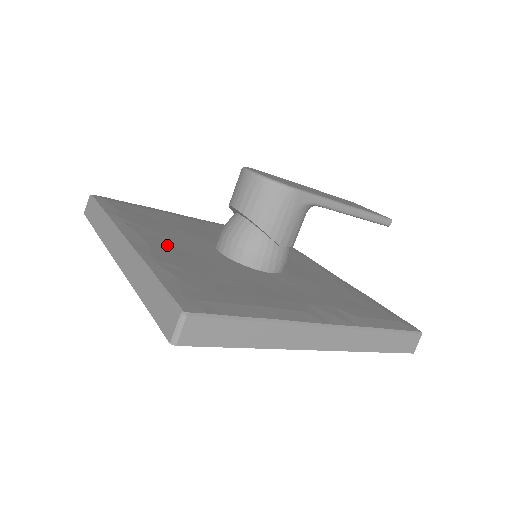
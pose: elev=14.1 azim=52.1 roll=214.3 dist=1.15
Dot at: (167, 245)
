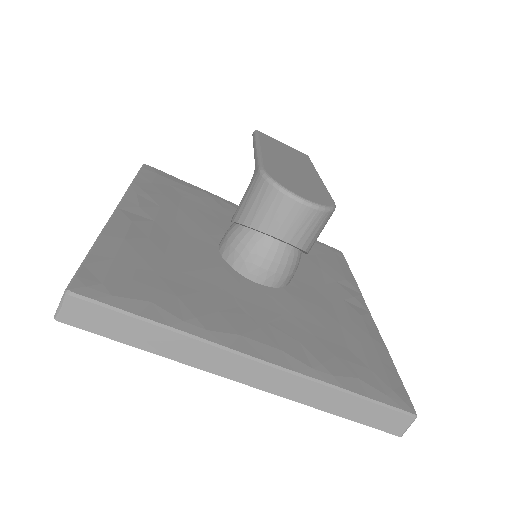
Dot at: (268, 328)
